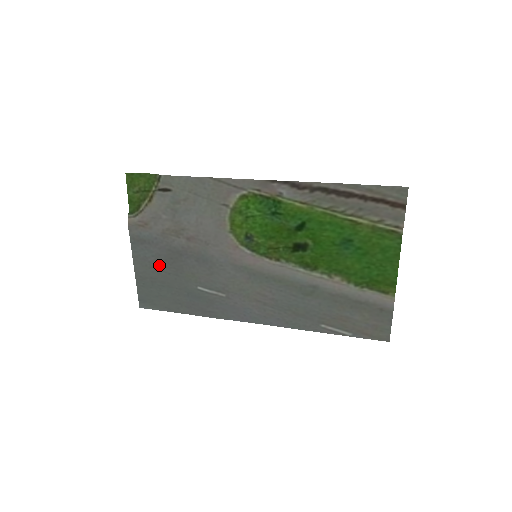
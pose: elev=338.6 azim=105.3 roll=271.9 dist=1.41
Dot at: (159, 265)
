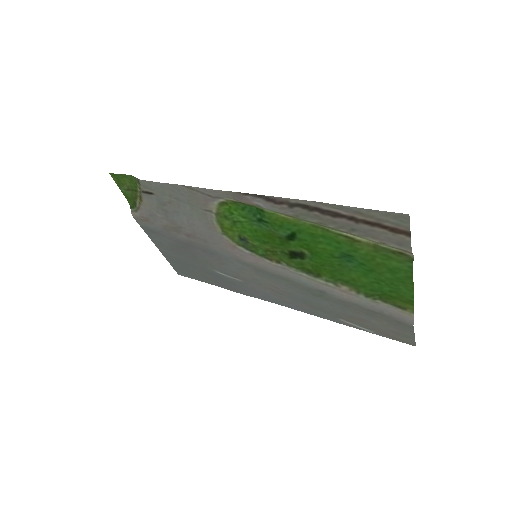
Dot at: (175, 250)
